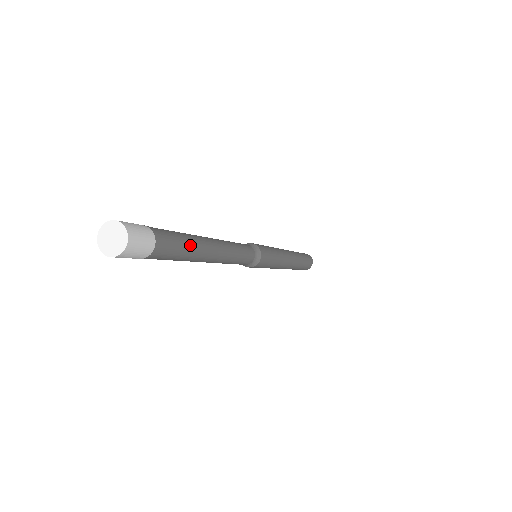
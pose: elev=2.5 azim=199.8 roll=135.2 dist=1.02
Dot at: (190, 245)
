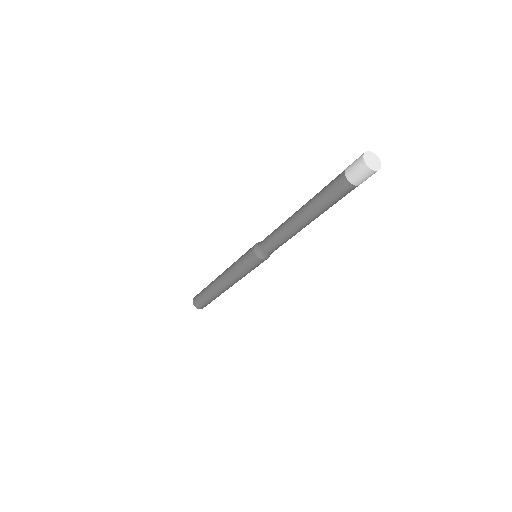
Dot at: occluded
